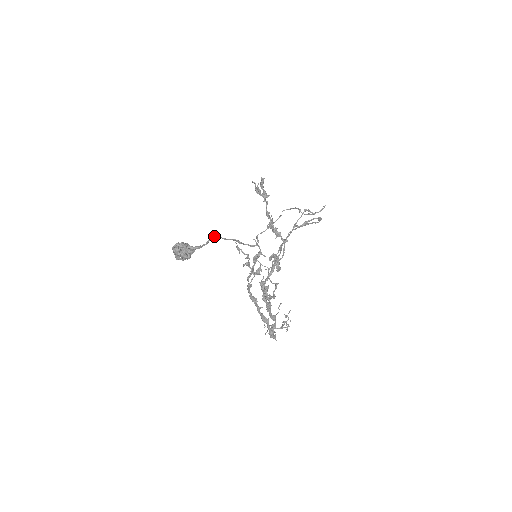
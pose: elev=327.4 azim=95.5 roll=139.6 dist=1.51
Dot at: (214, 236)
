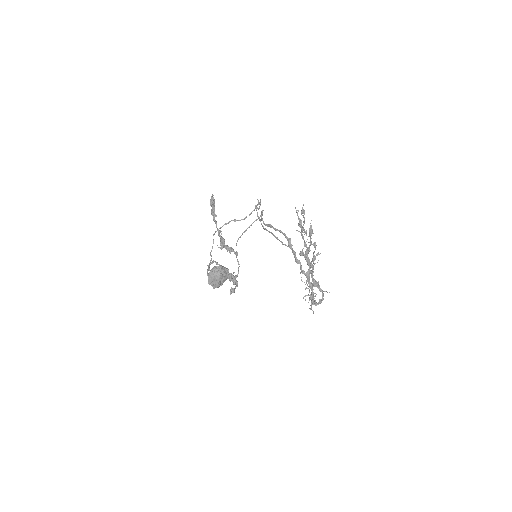
Dot at: (213, 261)
